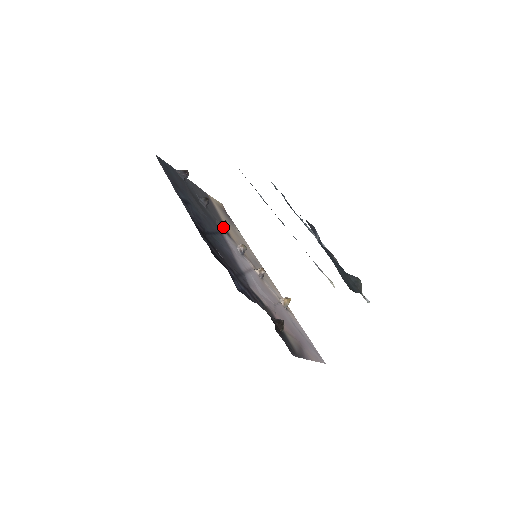
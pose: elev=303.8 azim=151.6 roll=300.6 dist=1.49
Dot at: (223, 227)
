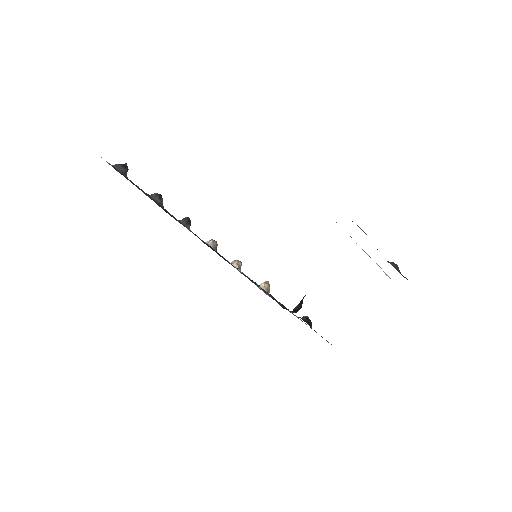
Dot at: (189, 226)
